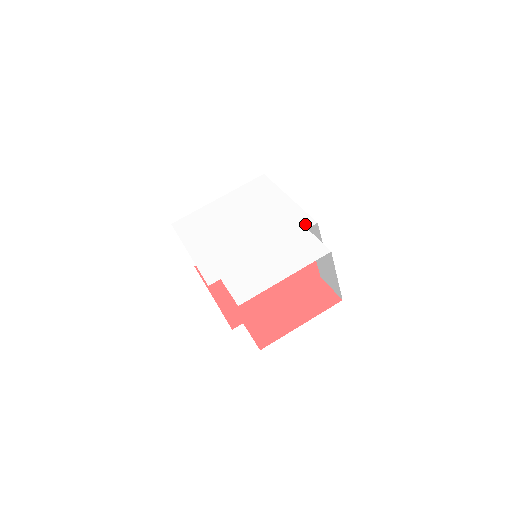
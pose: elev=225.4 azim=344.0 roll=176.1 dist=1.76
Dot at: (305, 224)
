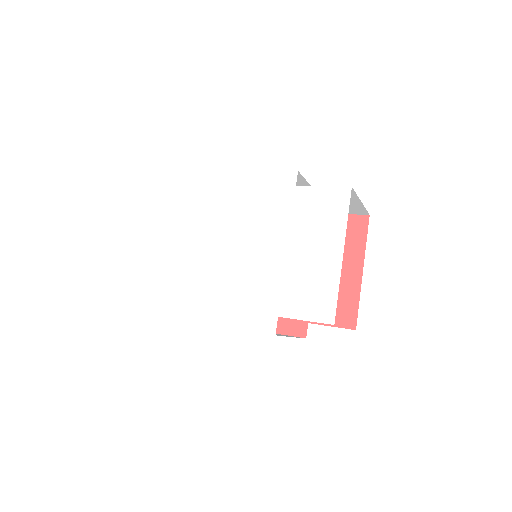
Dot at: (287, 184)
